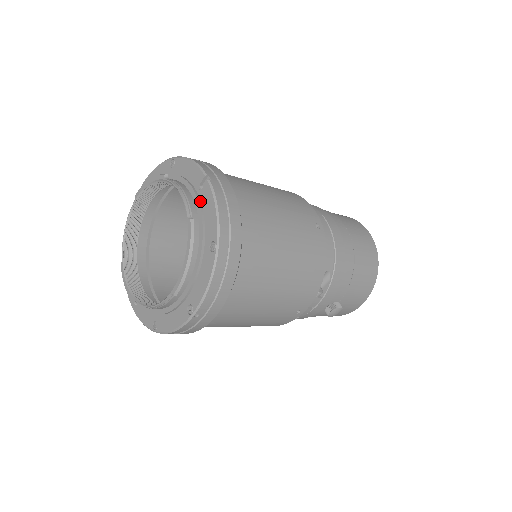
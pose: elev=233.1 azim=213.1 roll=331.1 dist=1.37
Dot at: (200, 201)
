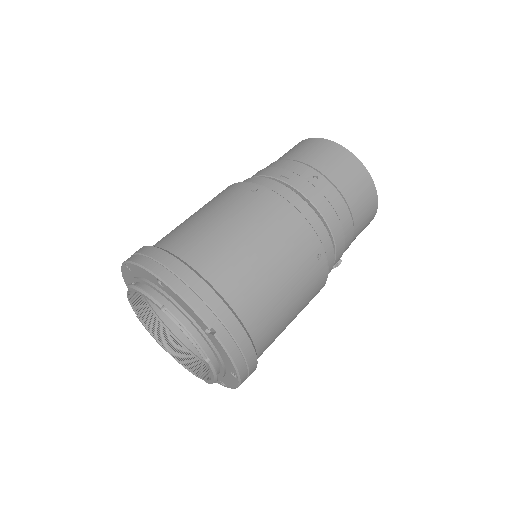
Dot at: (210, 341)
